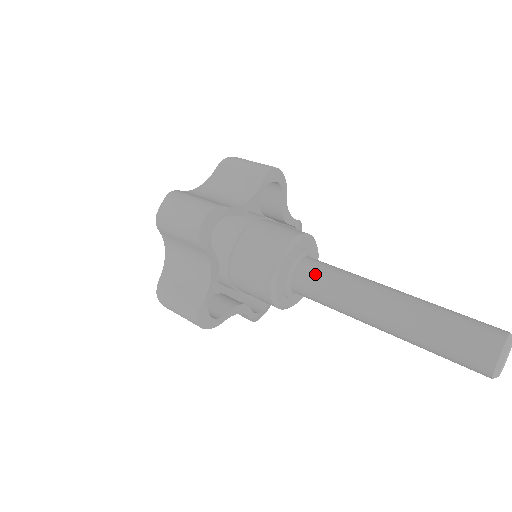
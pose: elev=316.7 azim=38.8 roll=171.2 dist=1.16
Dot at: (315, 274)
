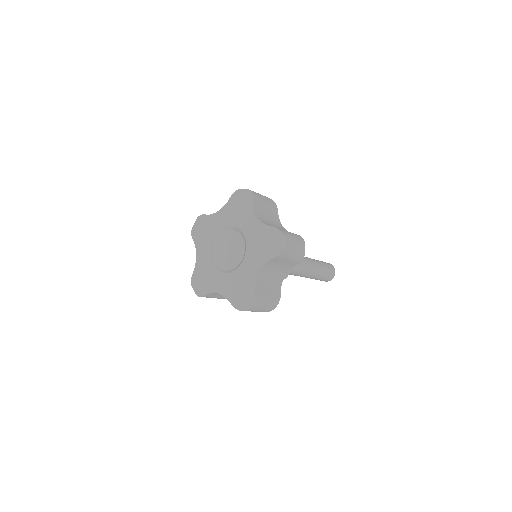
Dot at: occluded
